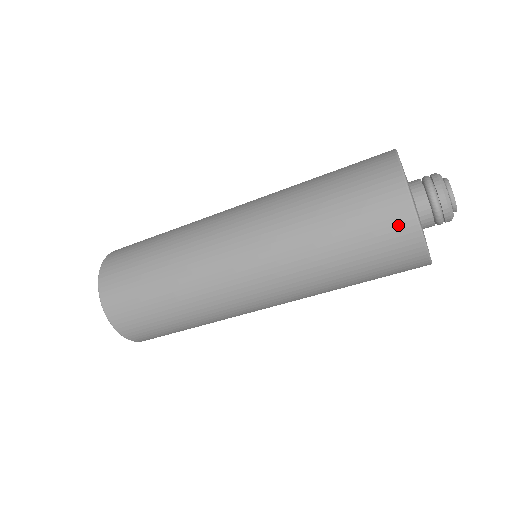
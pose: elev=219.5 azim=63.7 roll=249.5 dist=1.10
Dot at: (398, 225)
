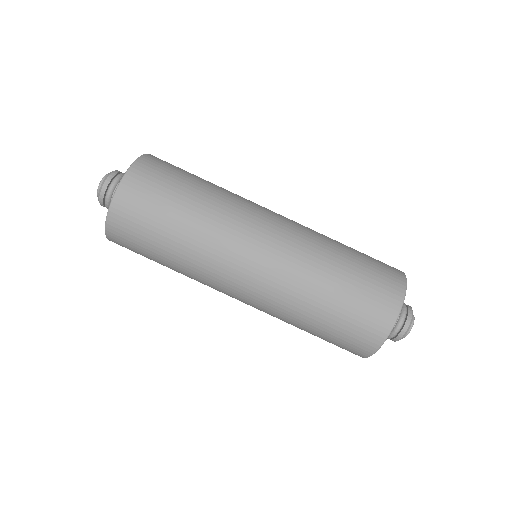
Dot at: (392, 289)
